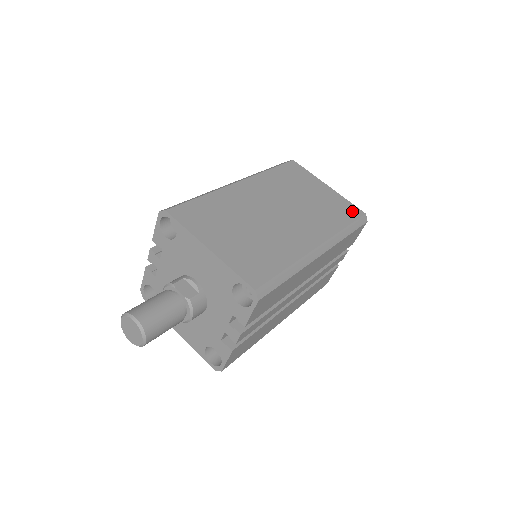
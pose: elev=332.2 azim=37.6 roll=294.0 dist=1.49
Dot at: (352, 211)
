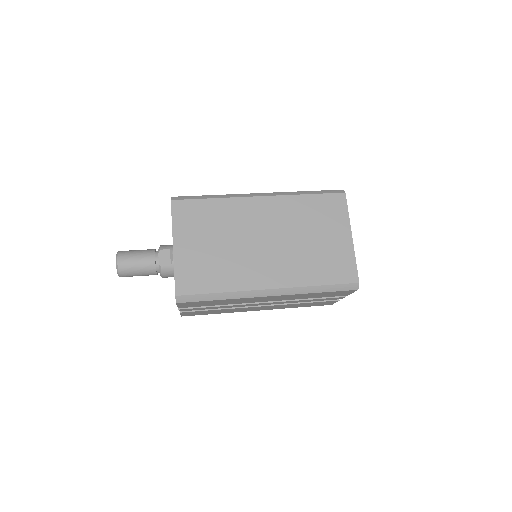
Dot at: (346, 273)
